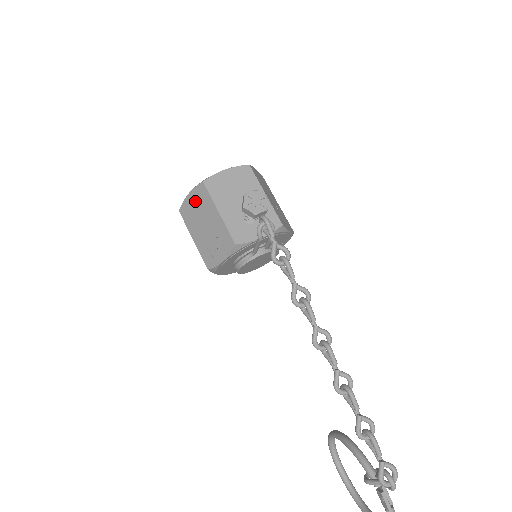
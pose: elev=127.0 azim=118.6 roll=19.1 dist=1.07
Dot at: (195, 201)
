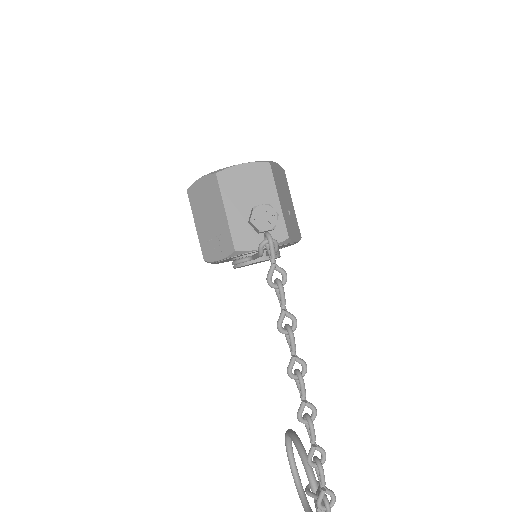
Dot at: (204, 189)
